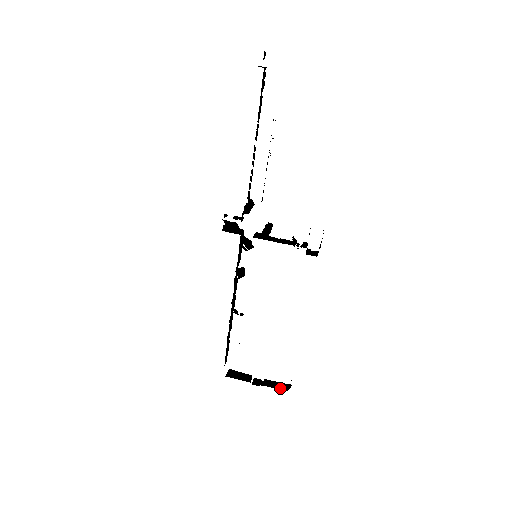
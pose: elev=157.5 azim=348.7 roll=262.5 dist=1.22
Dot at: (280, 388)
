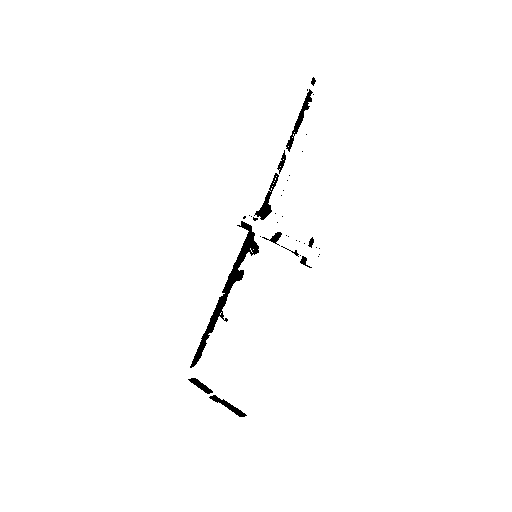
Dot at: (234, 411)
